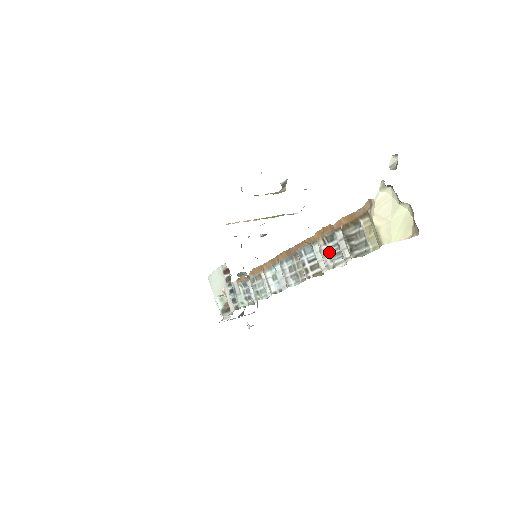
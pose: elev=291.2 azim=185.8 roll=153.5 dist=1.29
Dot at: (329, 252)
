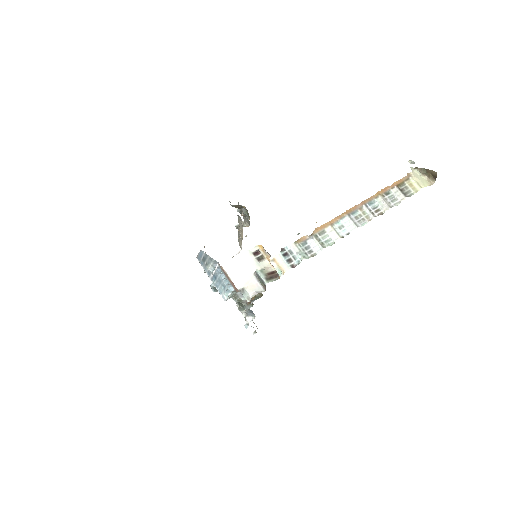
Dot at: (388, 200)
